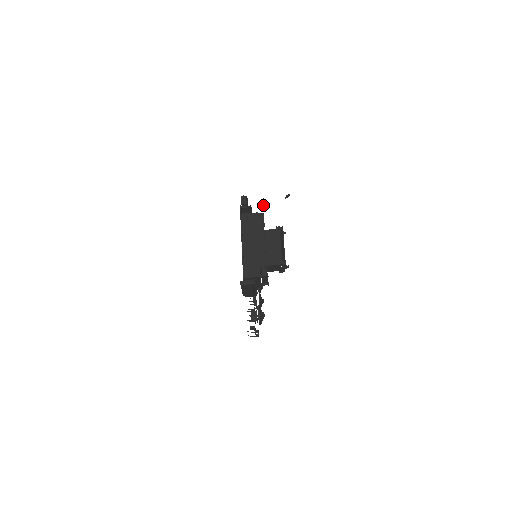
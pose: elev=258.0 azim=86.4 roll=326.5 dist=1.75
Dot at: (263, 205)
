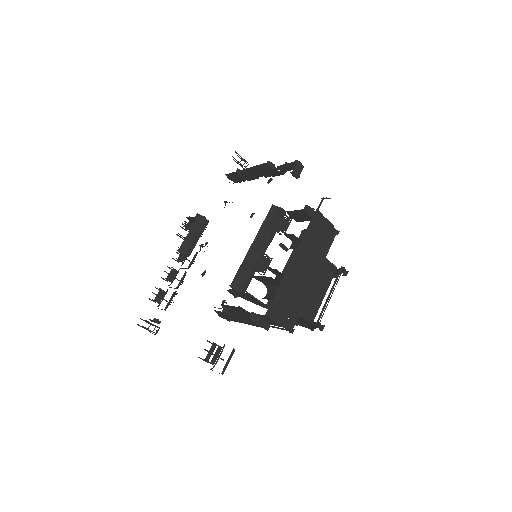
Dot at: (280, 174)
